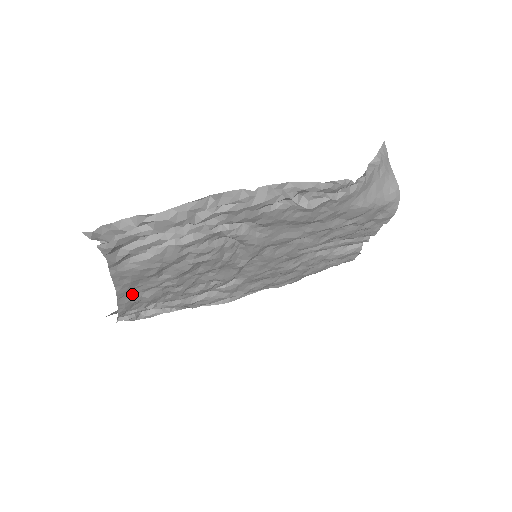
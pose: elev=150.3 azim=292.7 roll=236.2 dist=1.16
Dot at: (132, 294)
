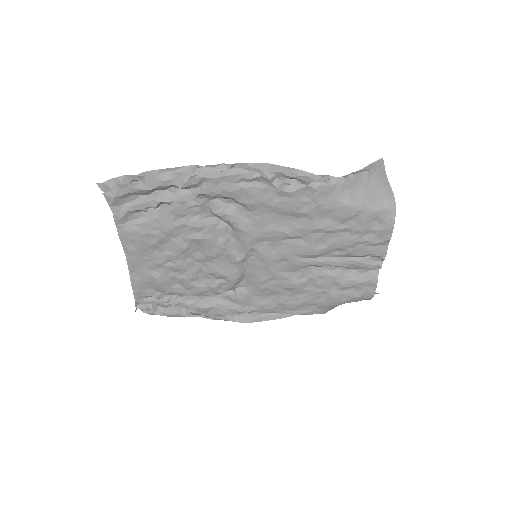
Dot at: (142, 270)
